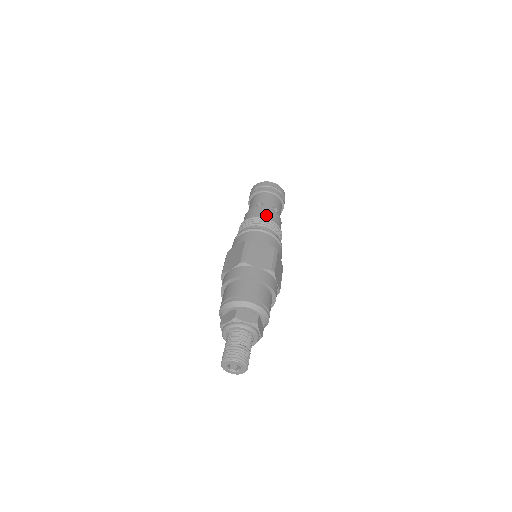
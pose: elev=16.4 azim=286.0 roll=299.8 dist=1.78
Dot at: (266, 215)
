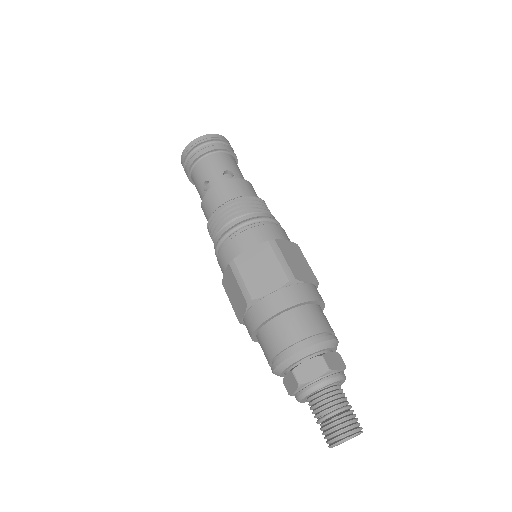
Dot at: (251, 192)
